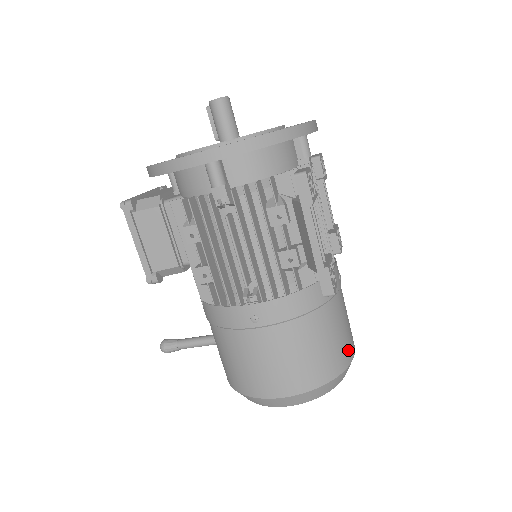
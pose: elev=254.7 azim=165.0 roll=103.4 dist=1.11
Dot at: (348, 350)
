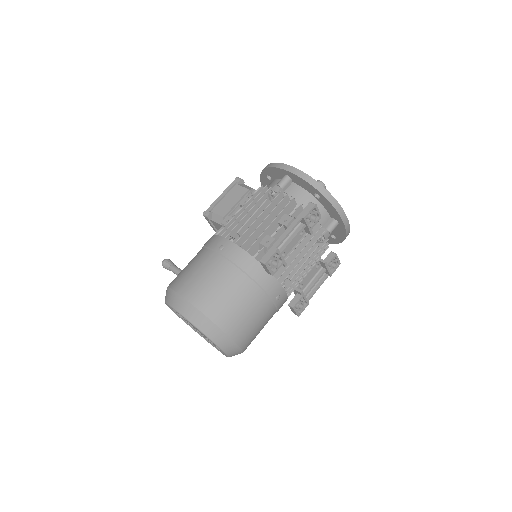
Dot at: (236, 328)
